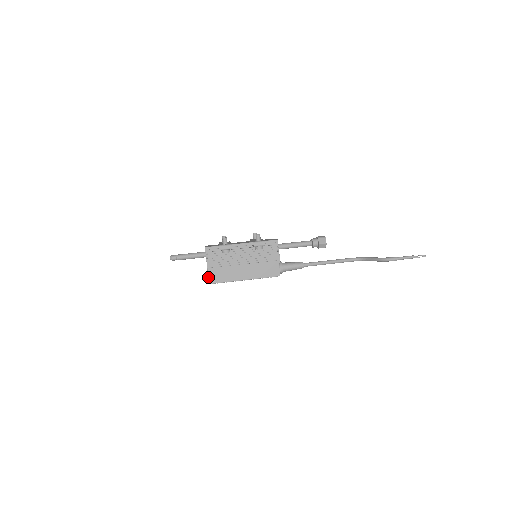
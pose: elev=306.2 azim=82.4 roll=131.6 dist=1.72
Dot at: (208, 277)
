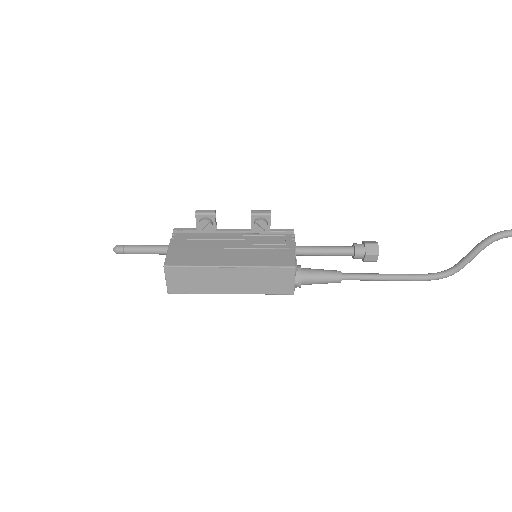
Dot at: (165, 258)
